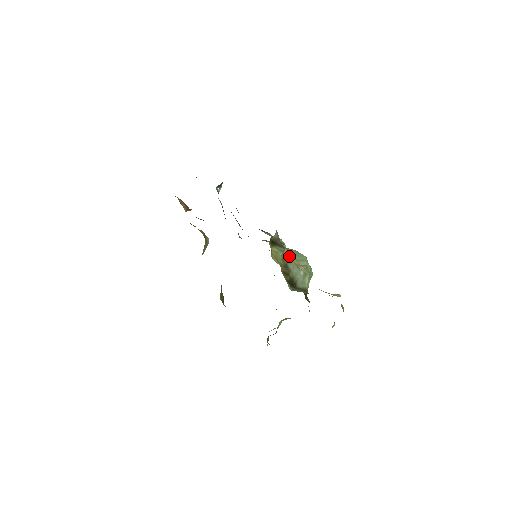
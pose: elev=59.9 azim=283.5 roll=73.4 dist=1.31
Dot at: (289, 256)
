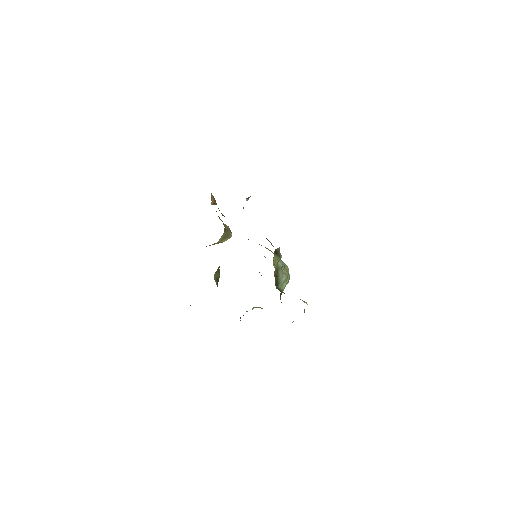
Dot at: (281, 264)
